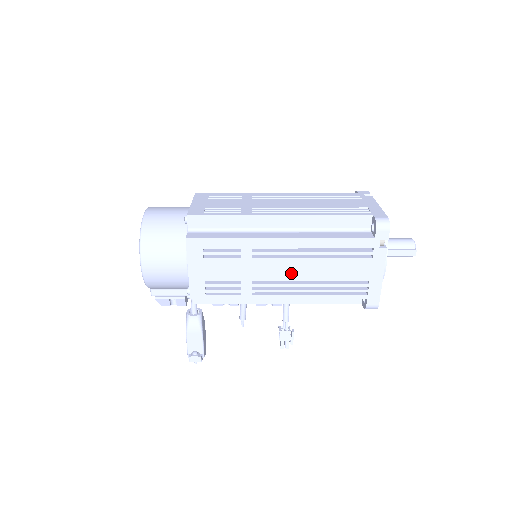
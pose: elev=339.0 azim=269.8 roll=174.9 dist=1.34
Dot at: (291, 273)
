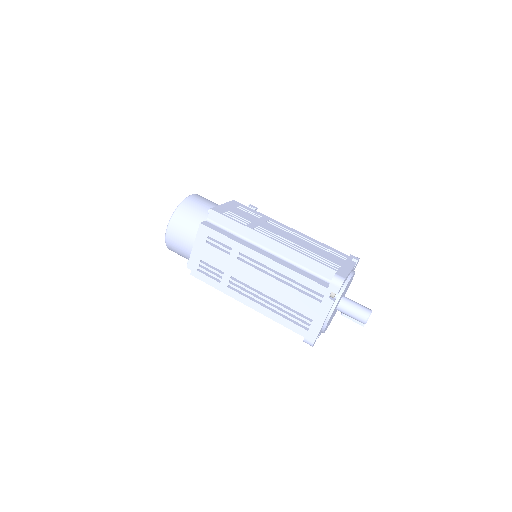
Dot at: occluded
